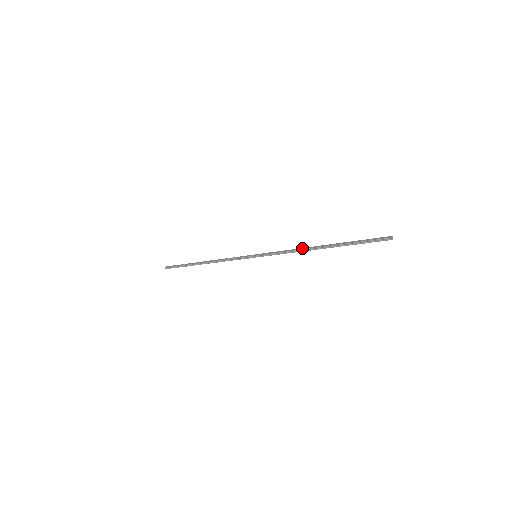
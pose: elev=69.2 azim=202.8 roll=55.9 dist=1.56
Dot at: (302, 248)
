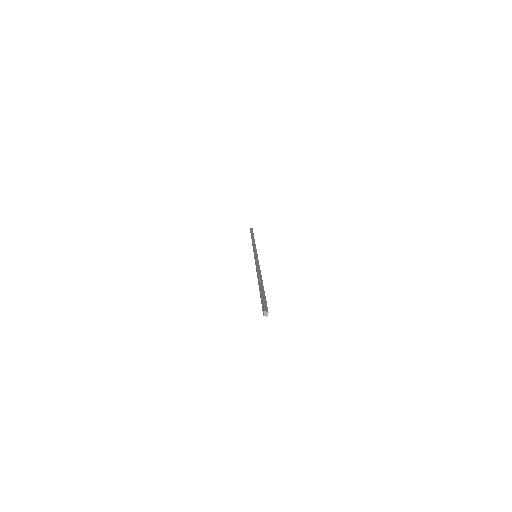
Dot at: (257, 272)
